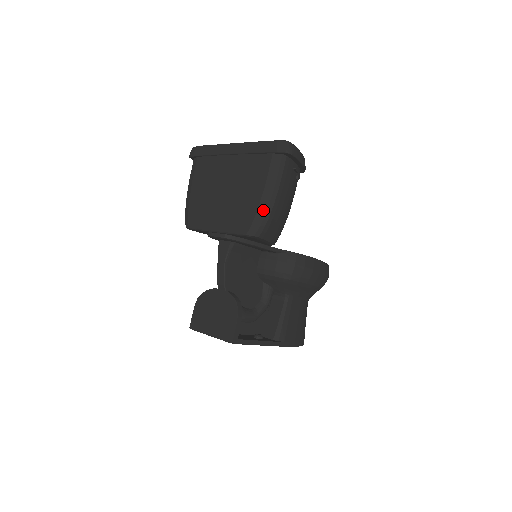
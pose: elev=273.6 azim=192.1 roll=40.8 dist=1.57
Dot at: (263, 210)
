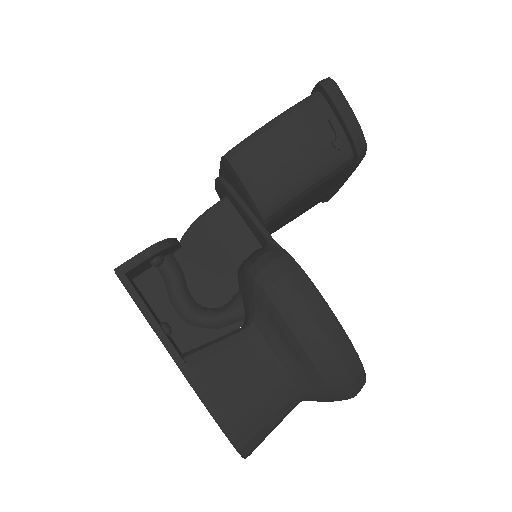
Dot at: (253, 133)
